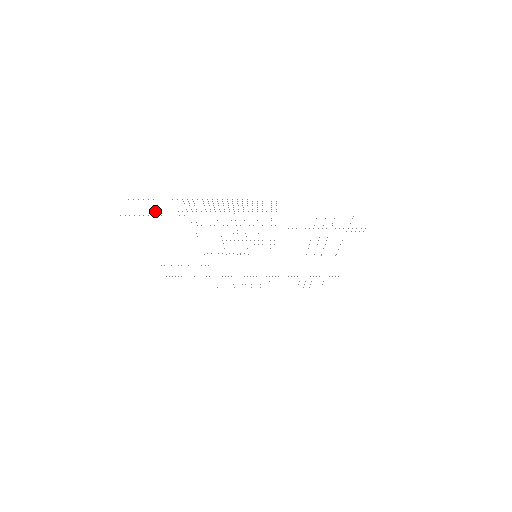
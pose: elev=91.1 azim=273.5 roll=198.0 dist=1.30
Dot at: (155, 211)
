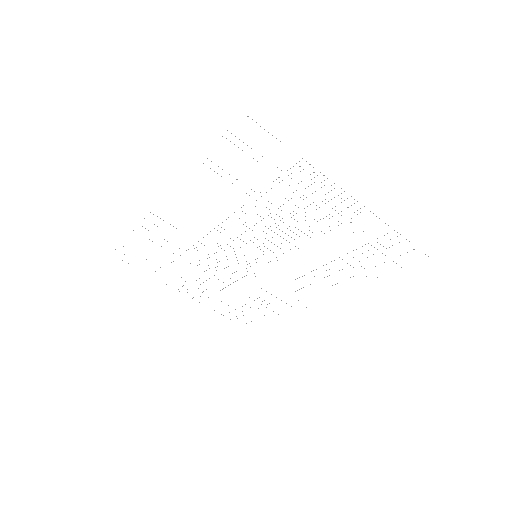
Dot at: occluded
